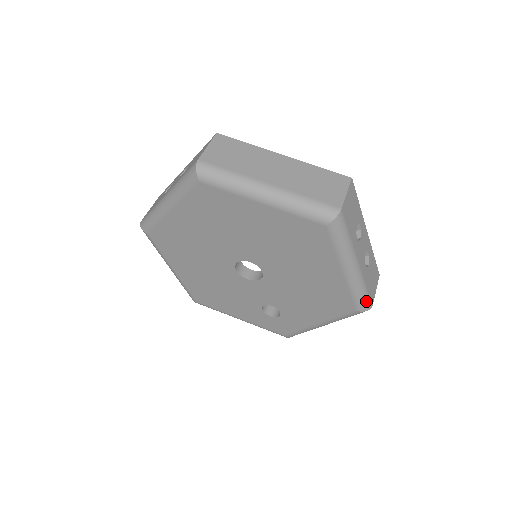
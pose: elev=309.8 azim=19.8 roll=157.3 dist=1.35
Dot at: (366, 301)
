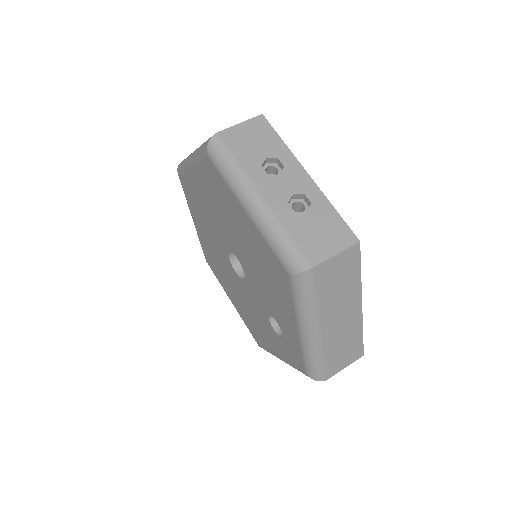
Dot at: (292, 256)
